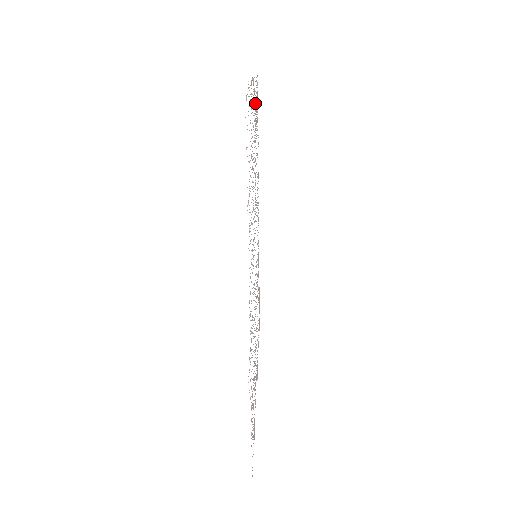
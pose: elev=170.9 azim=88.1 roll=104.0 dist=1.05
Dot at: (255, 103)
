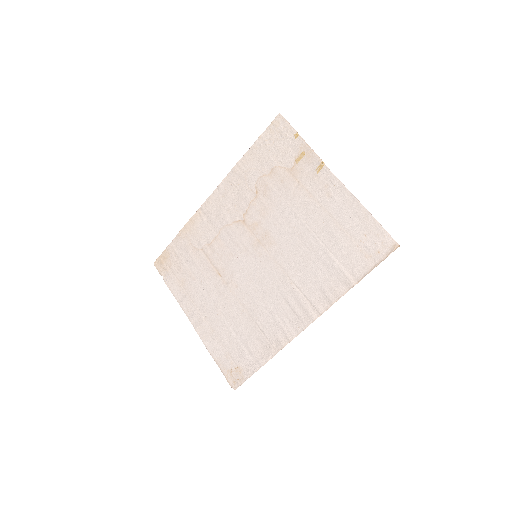
Dot at: (313, 174)
